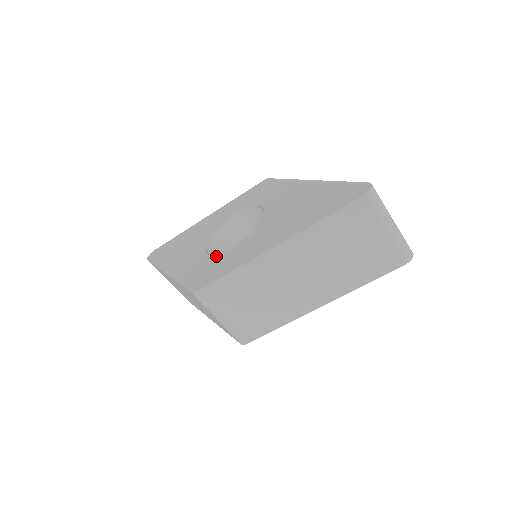
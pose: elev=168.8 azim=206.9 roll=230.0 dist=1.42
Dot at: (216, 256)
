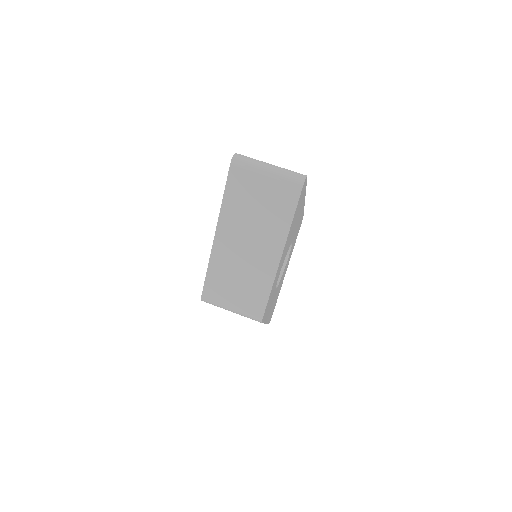
Dot at: occluded
